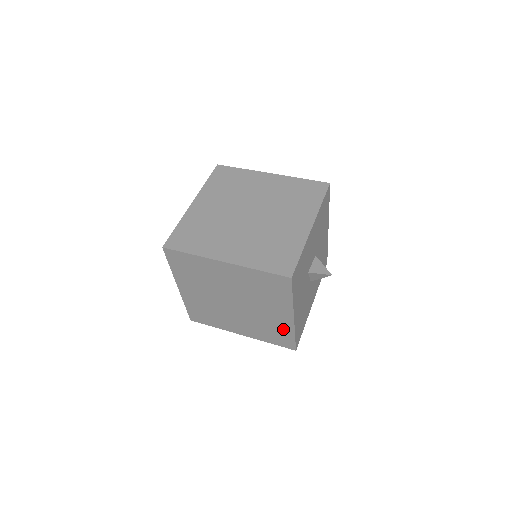
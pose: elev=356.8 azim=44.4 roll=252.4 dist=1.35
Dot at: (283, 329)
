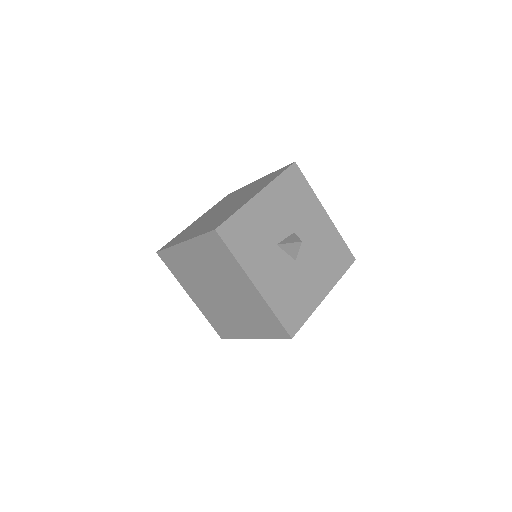
Dot at: (262, 309)
